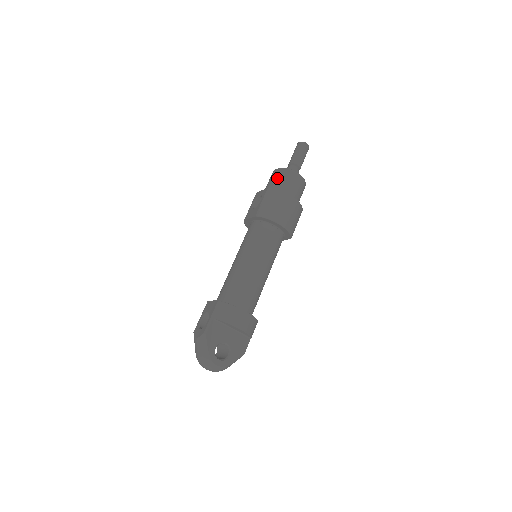
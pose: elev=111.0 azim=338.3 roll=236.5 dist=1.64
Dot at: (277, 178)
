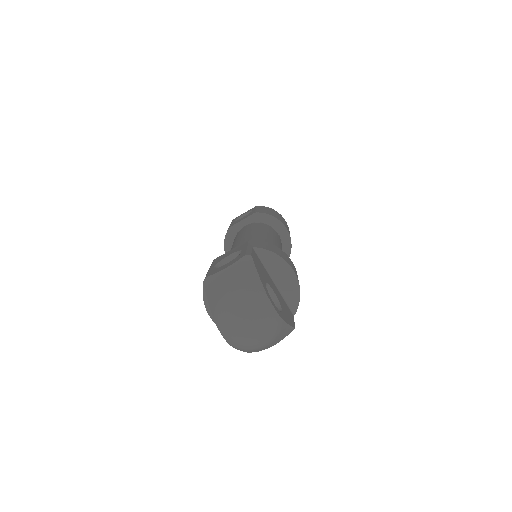
Dot at: occluded
